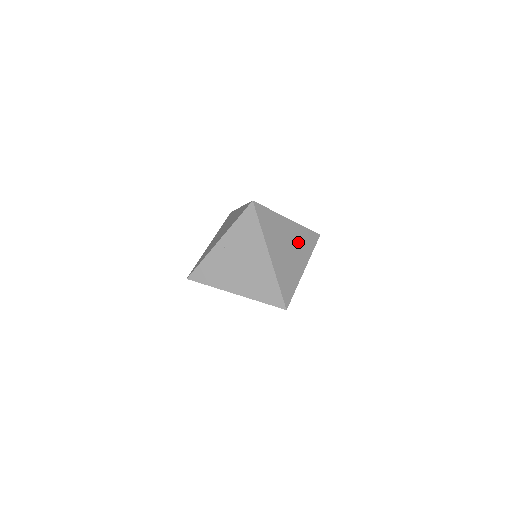
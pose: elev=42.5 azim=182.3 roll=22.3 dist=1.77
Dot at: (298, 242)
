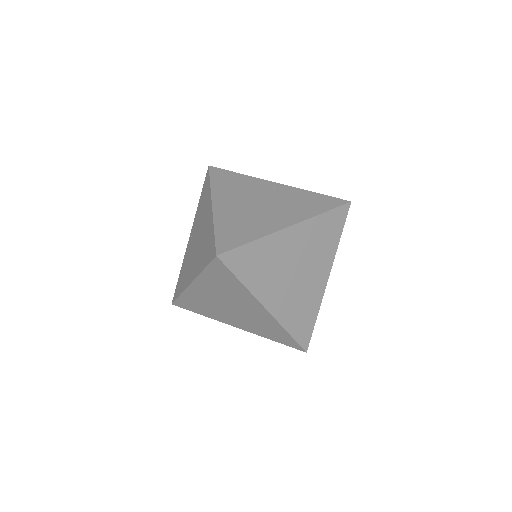
Dot at: (302, 296)
